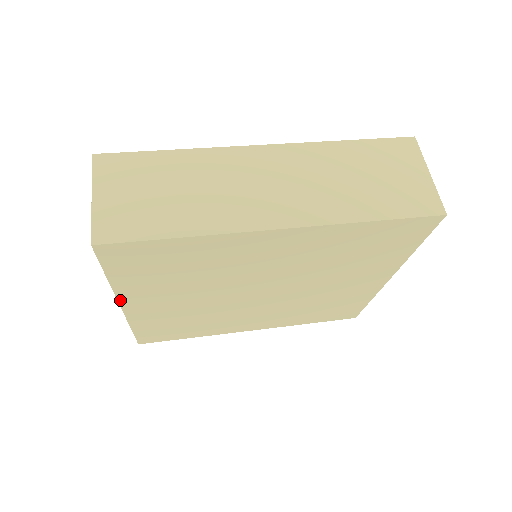
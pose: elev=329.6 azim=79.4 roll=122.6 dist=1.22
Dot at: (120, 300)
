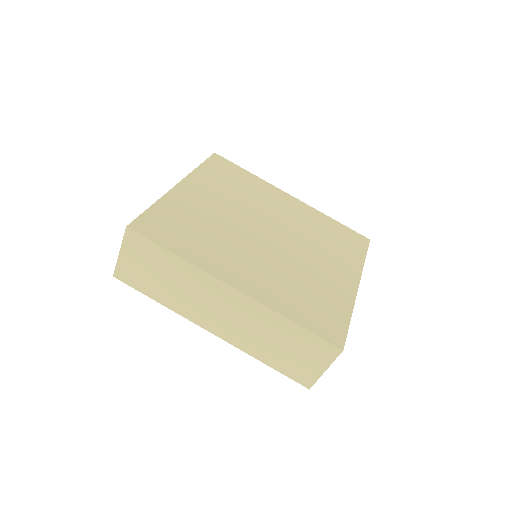
Dot at: occluded
